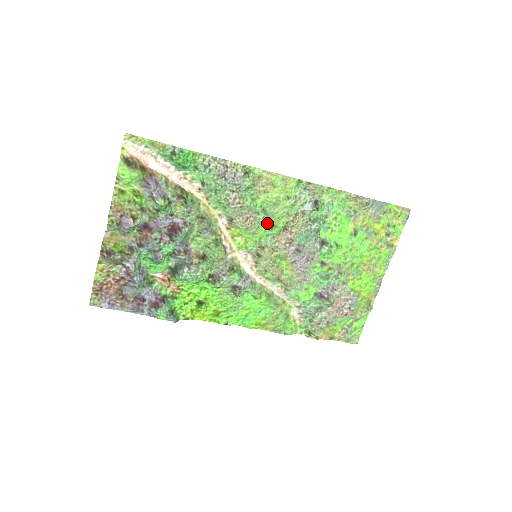
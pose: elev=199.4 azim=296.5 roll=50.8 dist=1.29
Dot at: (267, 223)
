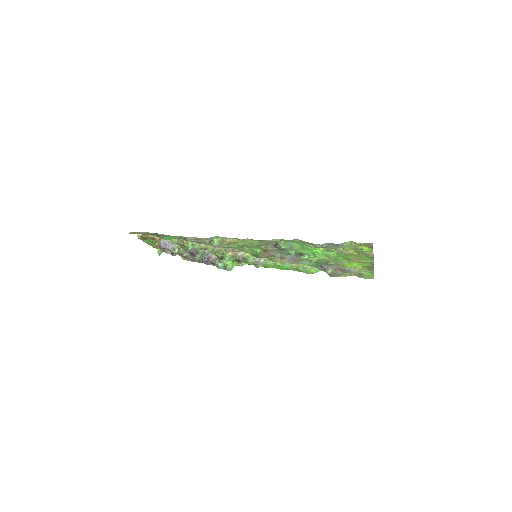
Dot at: occluded
